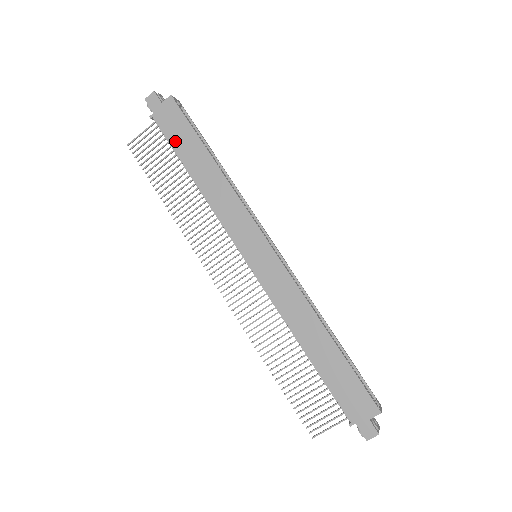
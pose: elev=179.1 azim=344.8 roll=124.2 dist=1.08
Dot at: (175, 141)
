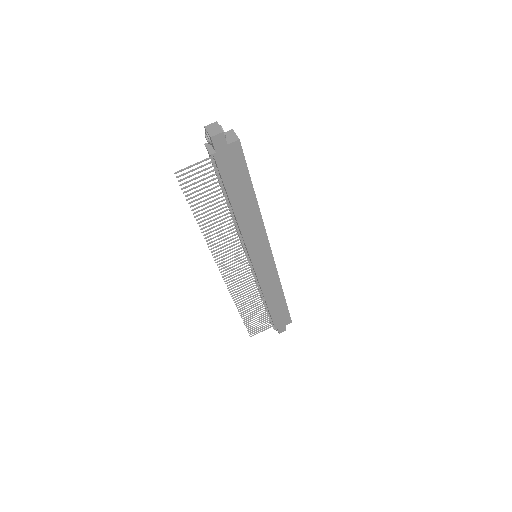
Dot at: (229, 181)
